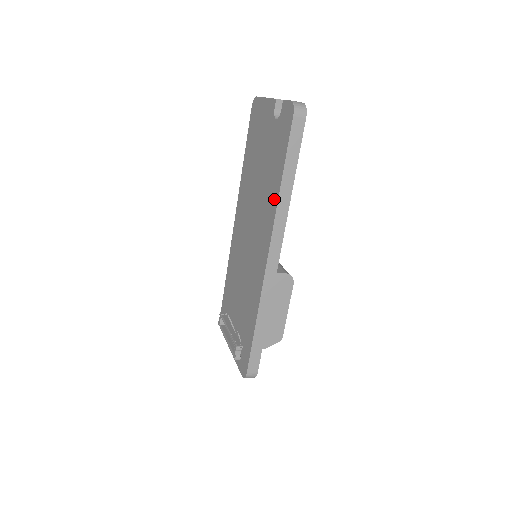
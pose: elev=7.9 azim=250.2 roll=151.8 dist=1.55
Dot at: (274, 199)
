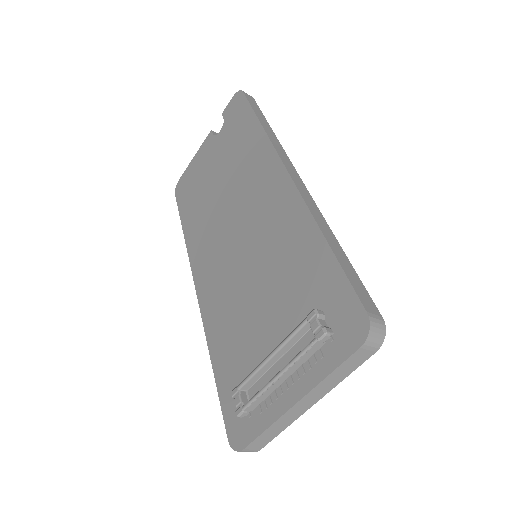
Dot at: (258, 140)
